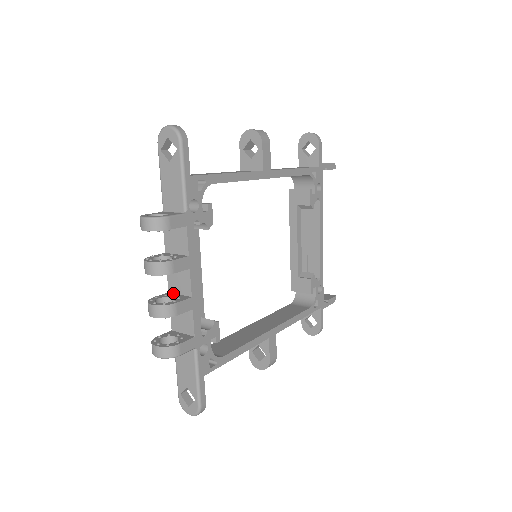
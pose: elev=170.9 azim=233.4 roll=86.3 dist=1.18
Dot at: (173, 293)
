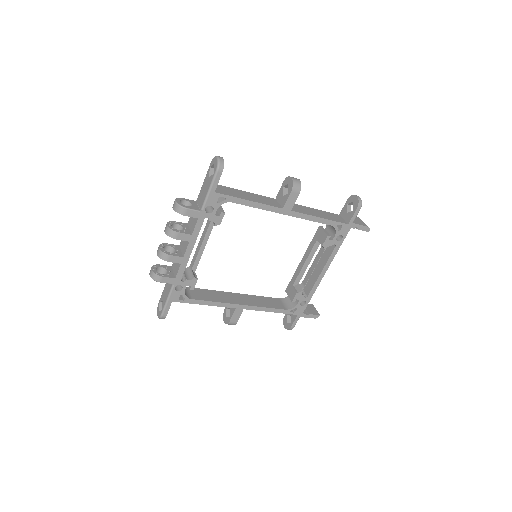
Dot at: (180, 248)
